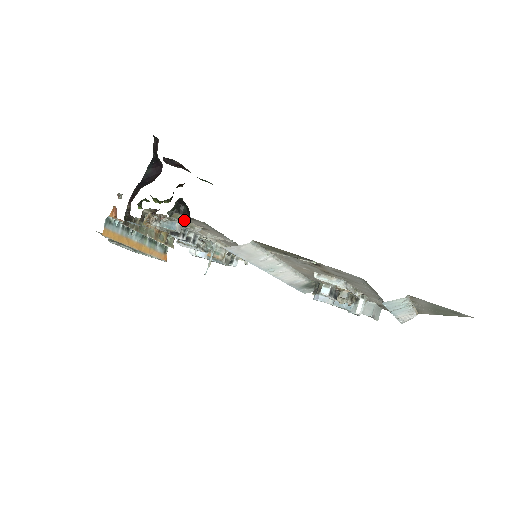
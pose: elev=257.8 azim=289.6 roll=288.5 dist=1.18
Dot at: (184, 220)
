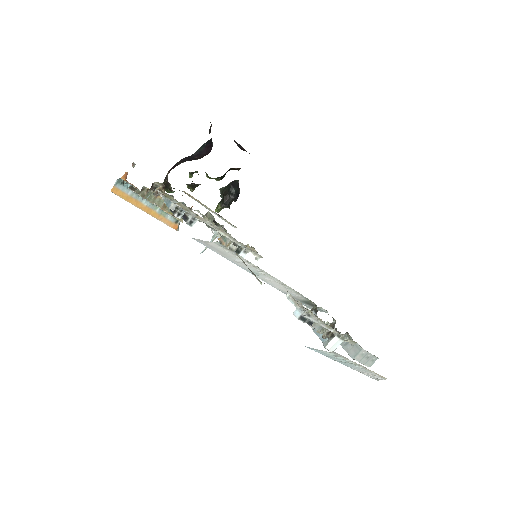
Dot at: (177, 202)
